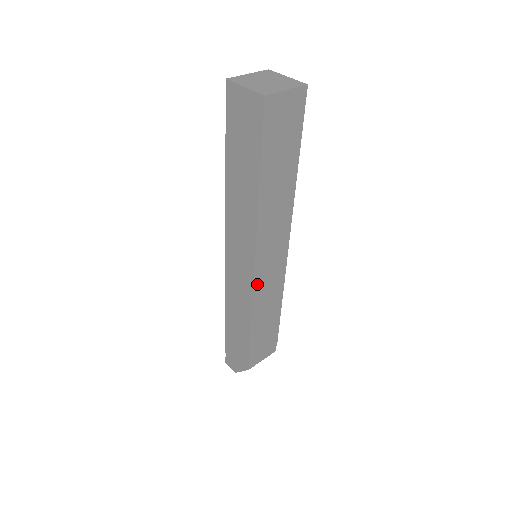
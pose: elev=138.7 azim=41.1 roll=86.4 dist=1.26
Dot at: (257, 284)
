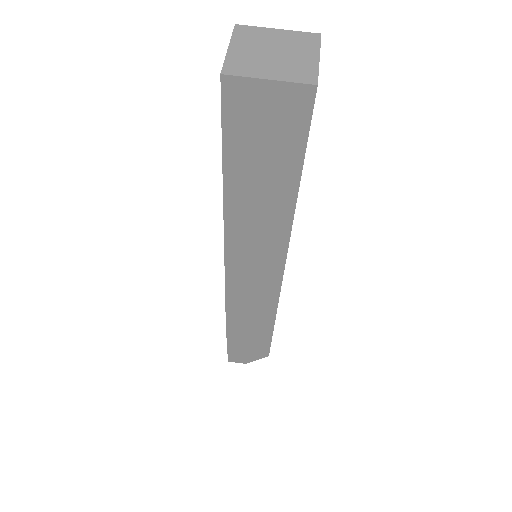
Dot at: occluded
